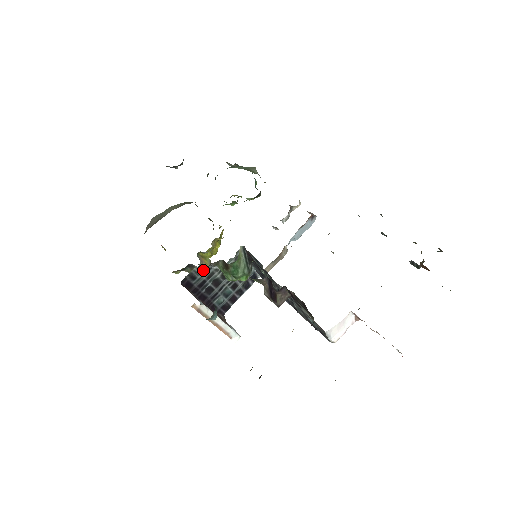
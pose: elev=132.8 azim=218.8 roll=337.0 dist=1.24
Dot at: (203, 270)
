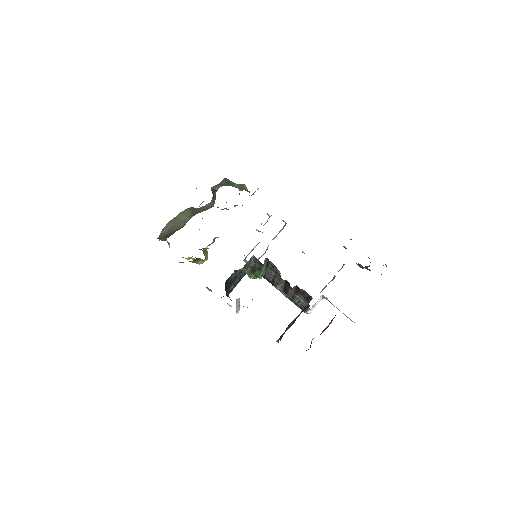
Dot at: (235, 272)
